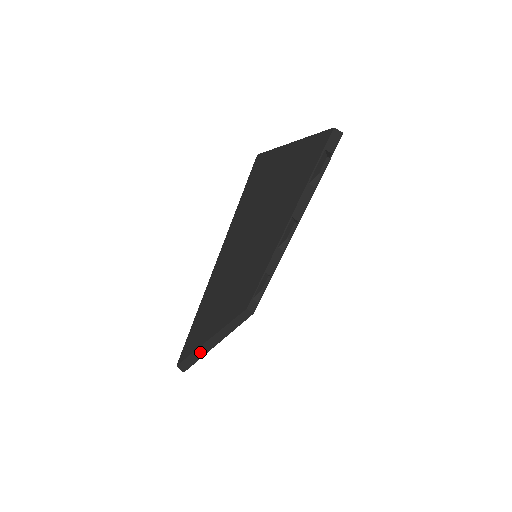
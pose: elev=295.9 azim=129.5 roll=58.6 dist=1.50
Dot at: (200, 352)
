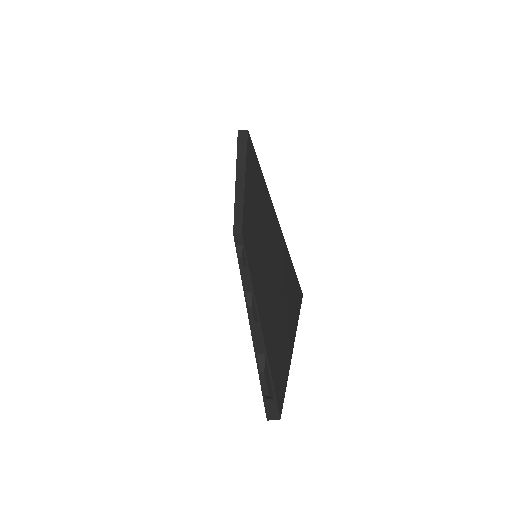
Dot at: occluded
